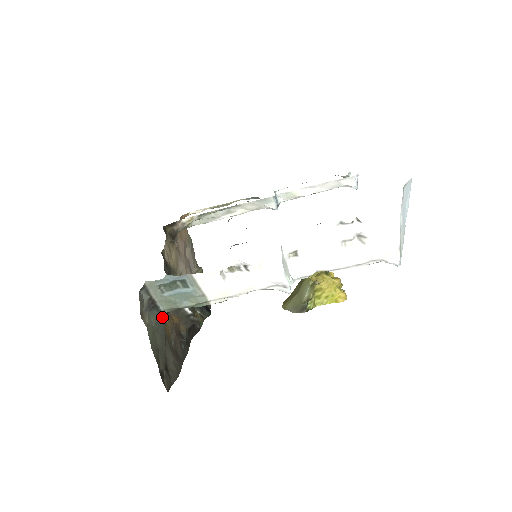
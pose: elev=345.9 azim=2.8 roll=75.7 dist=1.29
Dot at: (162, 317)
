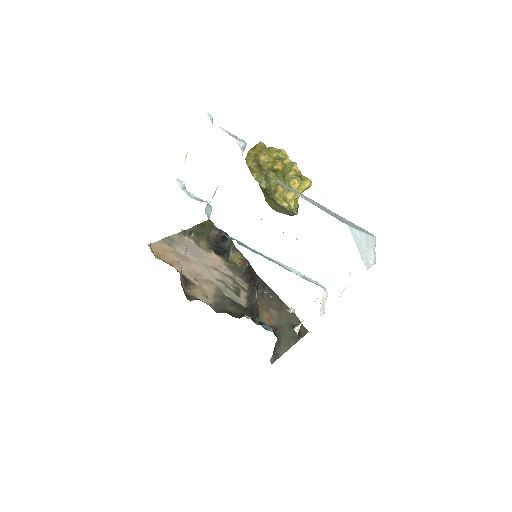
Dot at: (277, 338)
